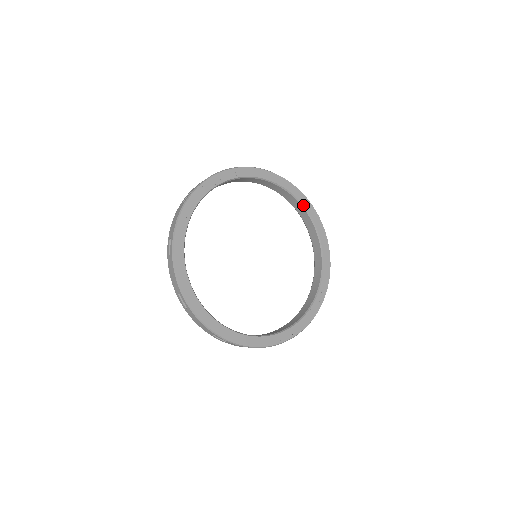
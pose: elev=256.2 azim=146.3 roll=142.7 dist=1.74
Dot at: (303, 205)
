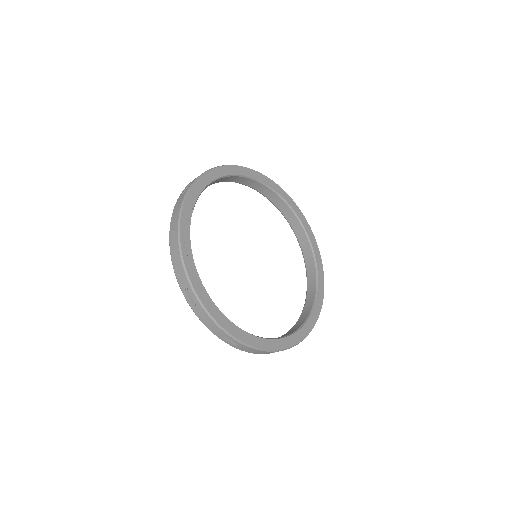
Dot at: (263, 183)
